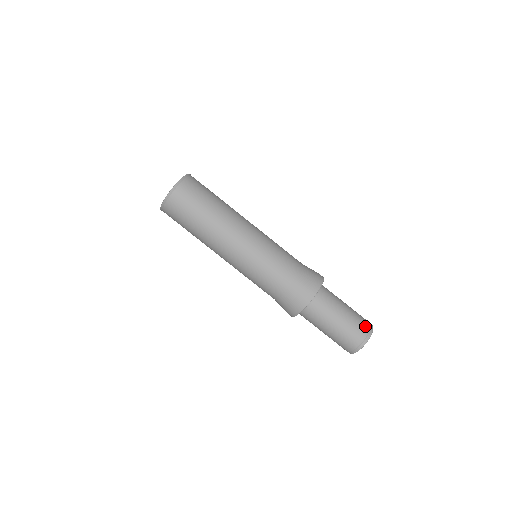
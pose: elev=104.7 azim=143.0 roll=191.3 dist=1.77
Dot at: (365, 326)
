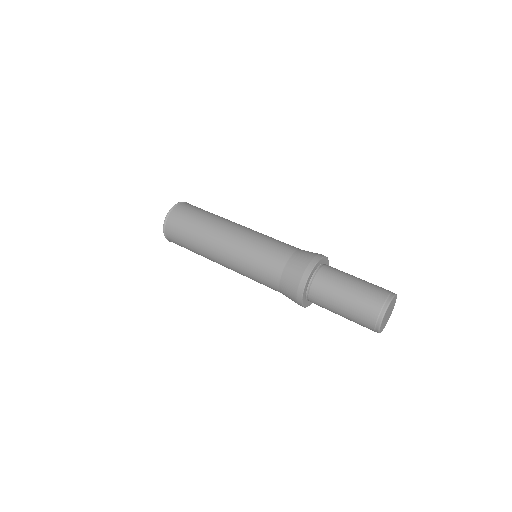
Dot at: (380, 295)
